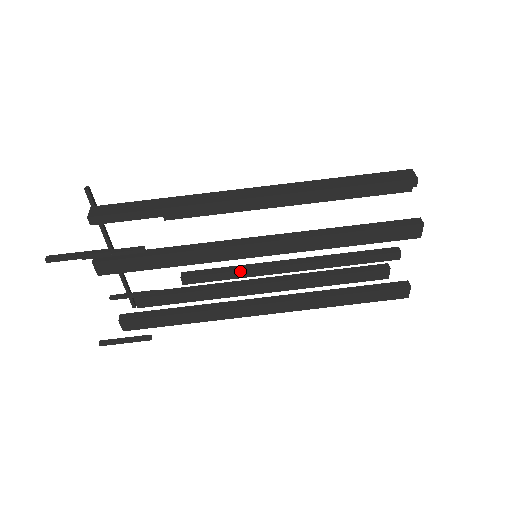
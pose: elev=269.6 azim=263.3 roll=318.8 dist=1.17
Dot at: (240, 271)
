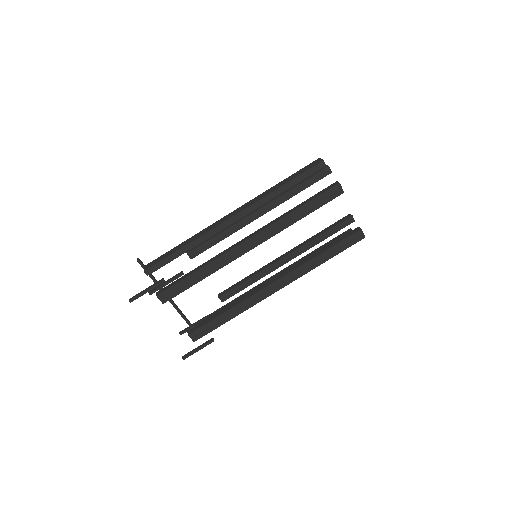
Dot at: (254, 276)
